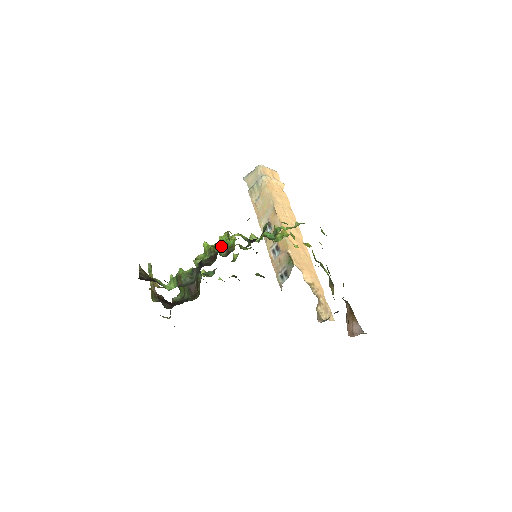
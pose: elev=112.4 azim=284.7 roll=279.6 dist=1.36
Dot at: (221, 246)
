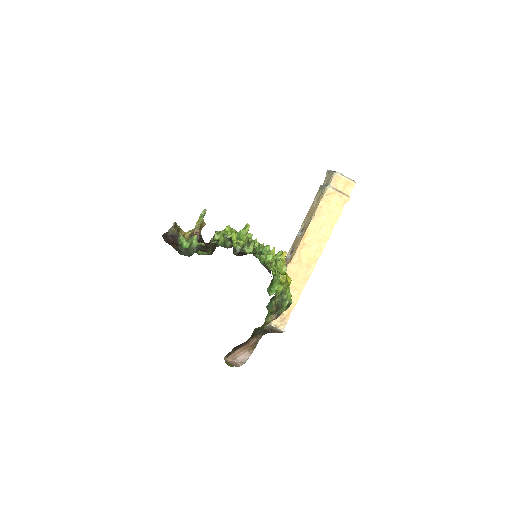
Dot at: occluded
